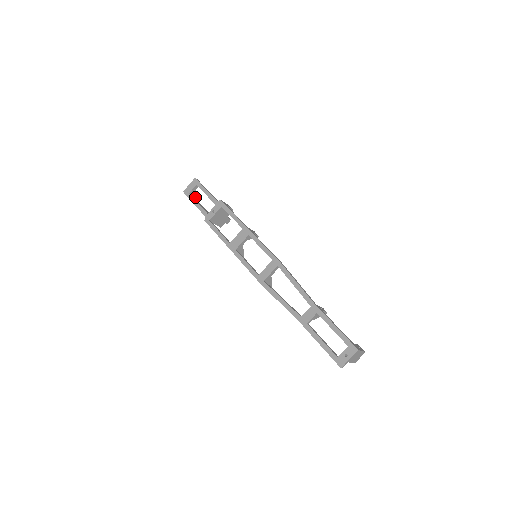
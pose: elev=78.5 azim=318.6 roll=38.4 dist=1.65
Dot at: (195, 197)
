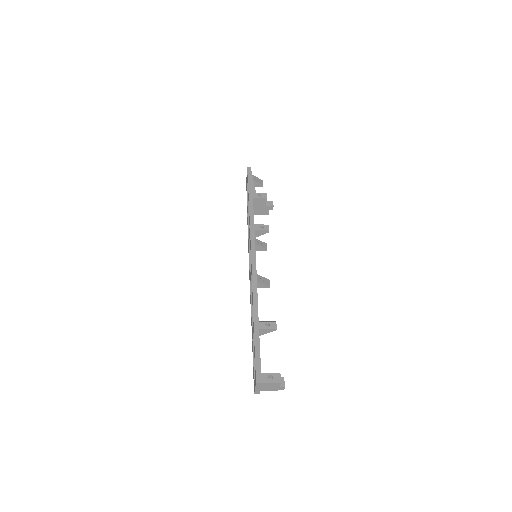
Dot at: (256, 184)
